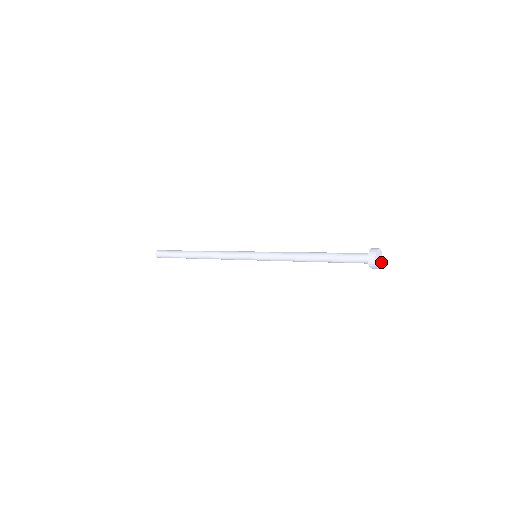
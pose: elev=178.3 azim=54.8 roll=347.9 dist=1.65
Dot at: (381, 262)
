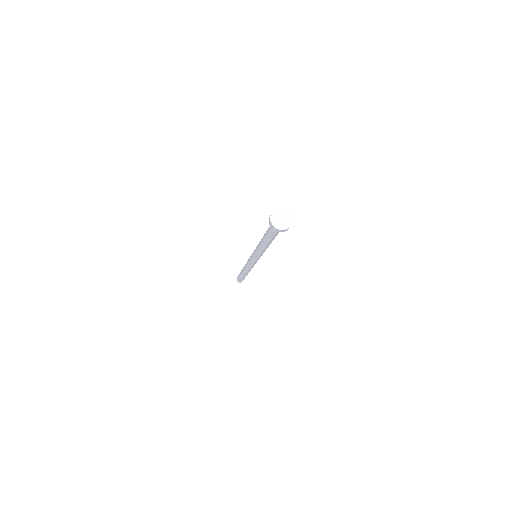
Dot at: (287, 226)
